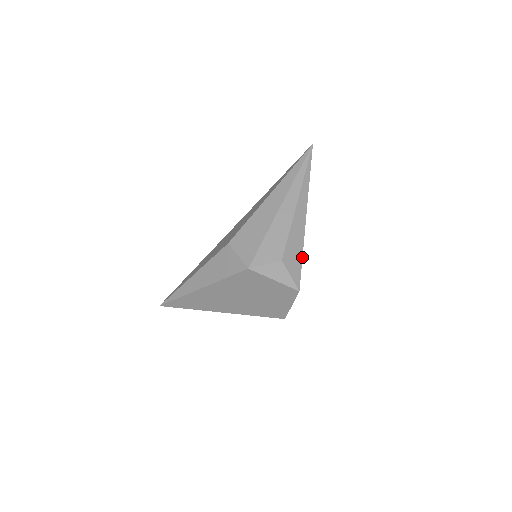
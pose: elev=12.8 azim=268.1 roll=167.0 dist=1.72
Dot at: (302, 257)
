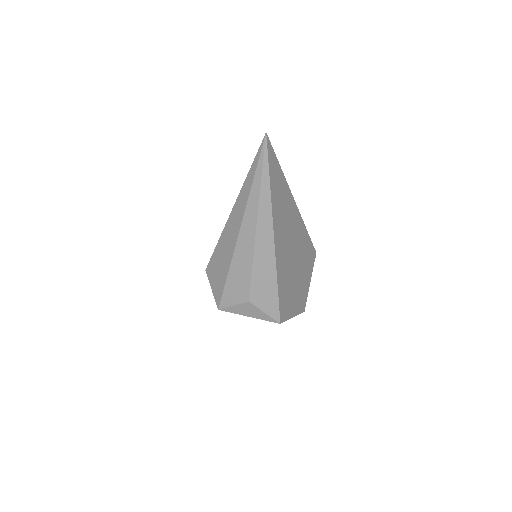
Dot at: (277, 289)
